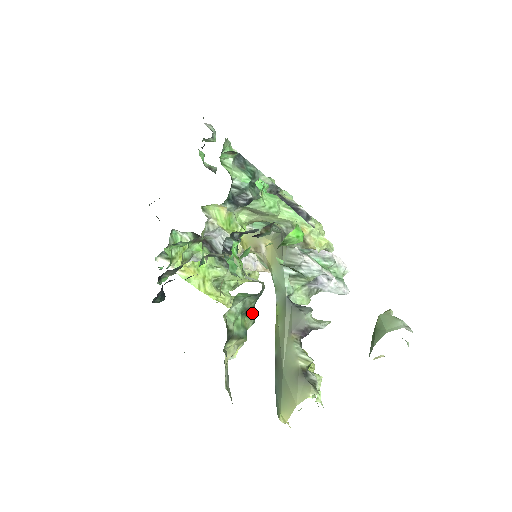
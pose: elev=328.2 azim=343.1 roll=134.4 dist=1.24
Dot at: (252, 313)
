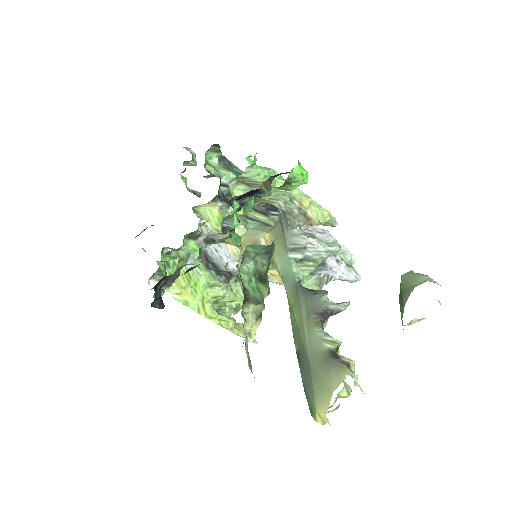
Dot at: (265, 280)
